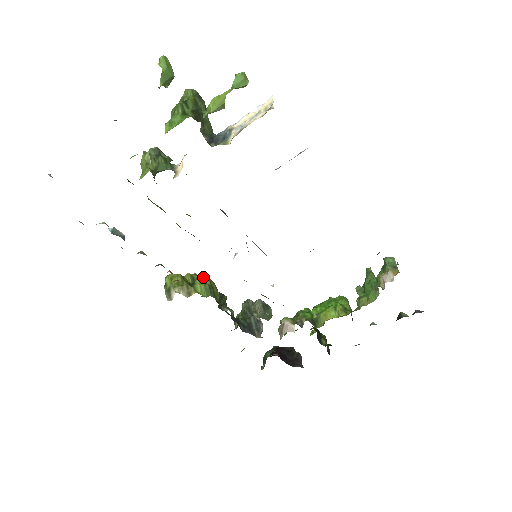
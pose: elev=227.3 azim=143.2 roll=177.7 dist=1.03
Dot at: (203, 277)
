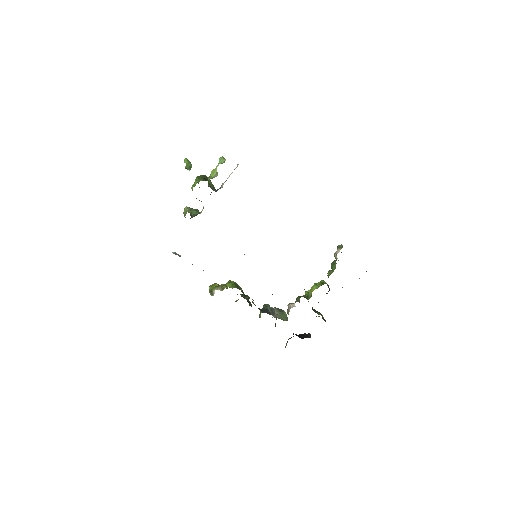
Dot at: (230, 281)
